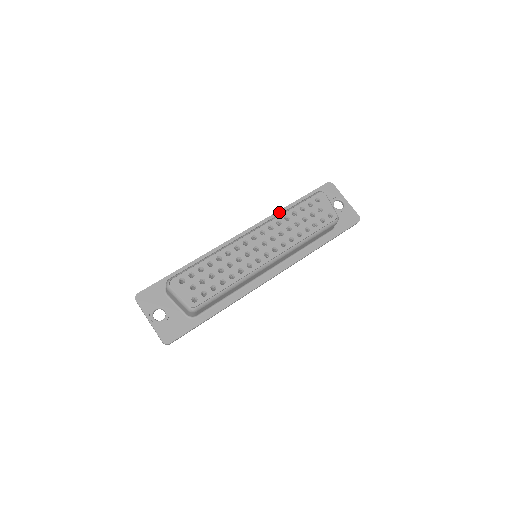
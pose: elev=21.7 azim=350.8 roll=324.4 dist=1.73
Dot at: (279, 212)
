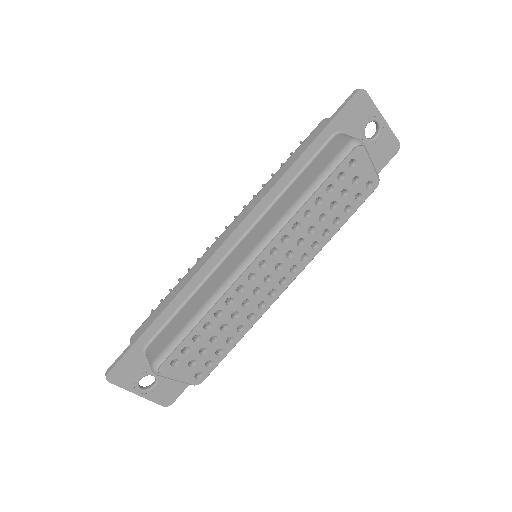
Dot at: (284, 178)
